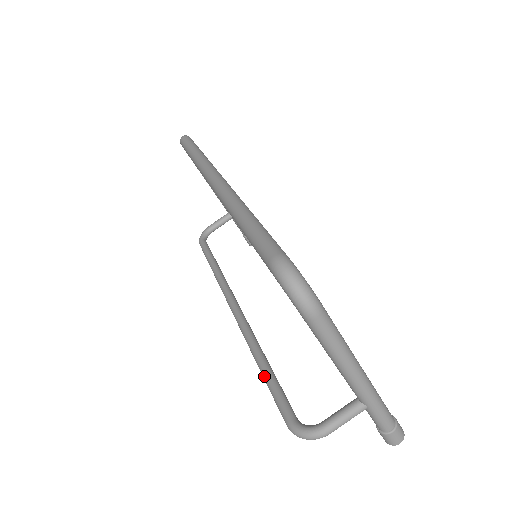
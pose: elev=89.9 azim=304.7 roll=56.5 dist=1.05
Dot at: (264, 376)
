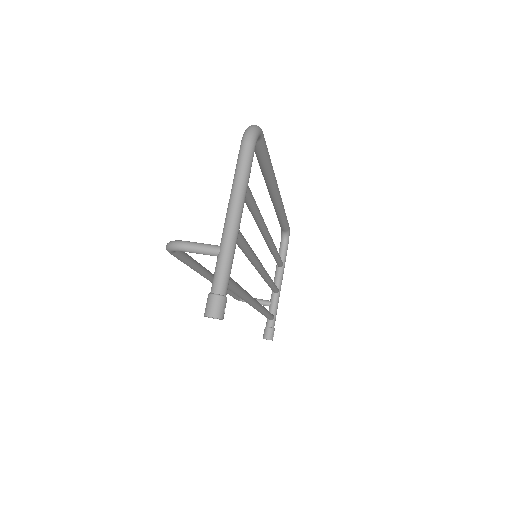
Dot at: occluded
